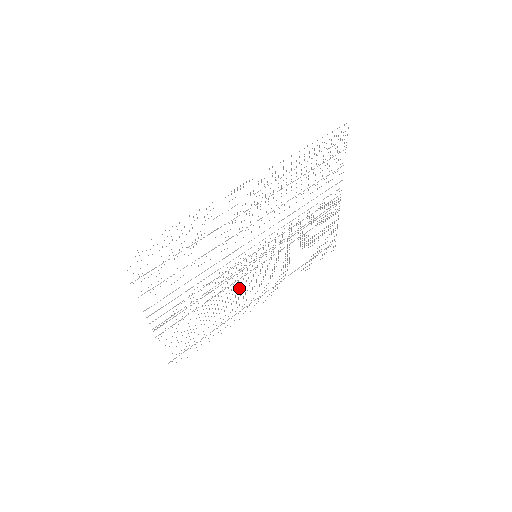
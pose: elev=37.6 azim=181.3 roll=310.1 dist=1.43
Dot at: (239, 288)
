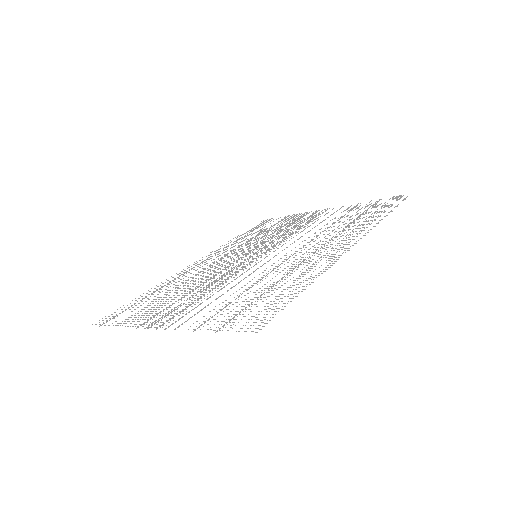
Dot at: (213, 270)
